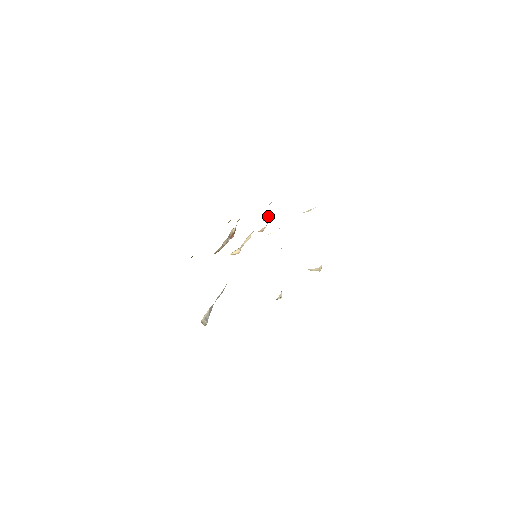
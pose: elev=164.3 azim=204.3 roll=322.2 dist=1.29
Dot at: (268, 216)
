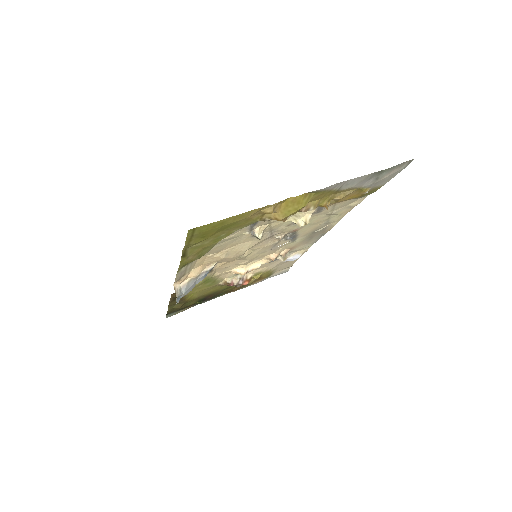
Dot at: occluded
